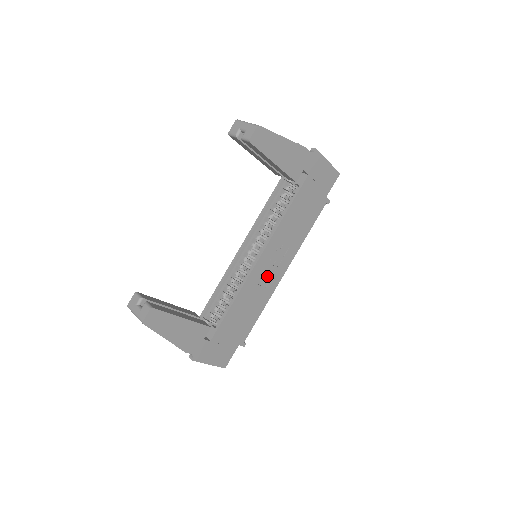
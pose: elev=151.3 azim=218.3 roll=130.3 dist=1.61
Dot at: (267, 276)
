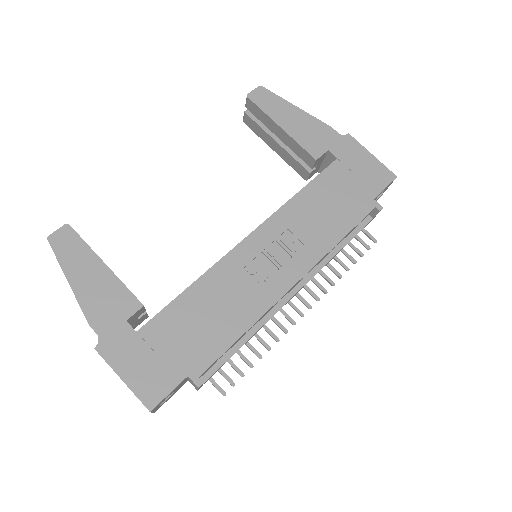
Dot at: (260, 272)
